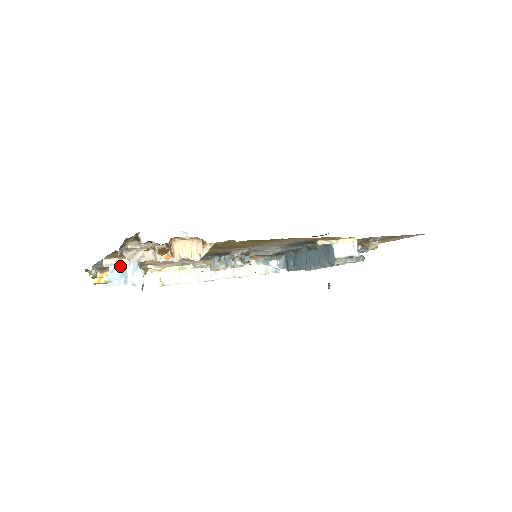
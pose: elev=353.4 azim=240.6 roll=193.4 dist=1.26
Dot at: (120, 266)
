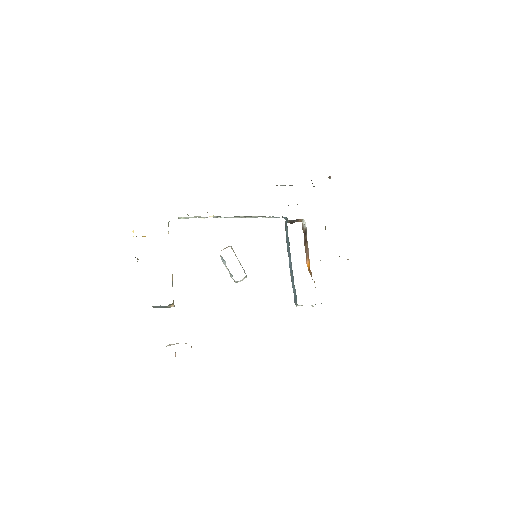
Dot at: occluded
